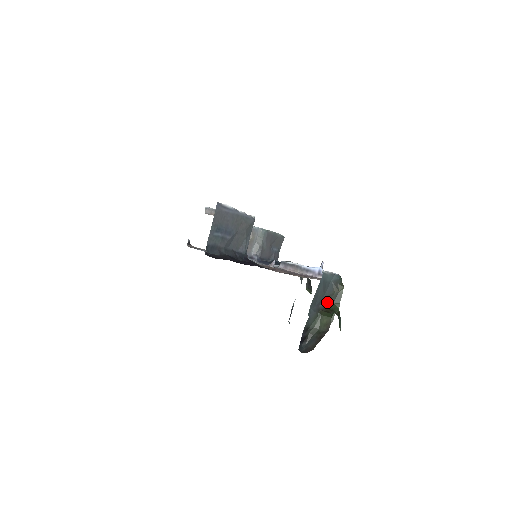
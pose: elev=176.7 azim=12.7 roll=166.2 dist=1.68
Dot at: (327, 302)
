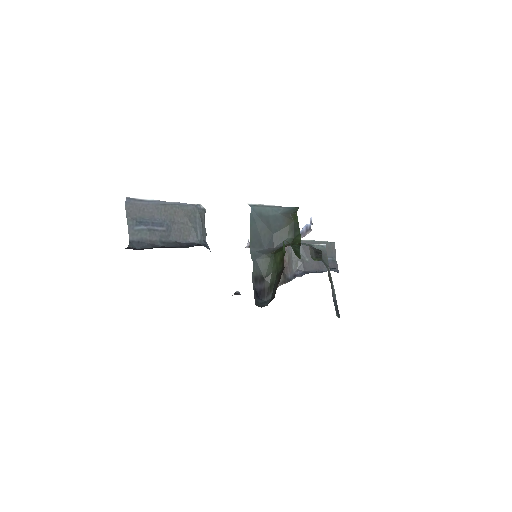
Dot at: occluded
